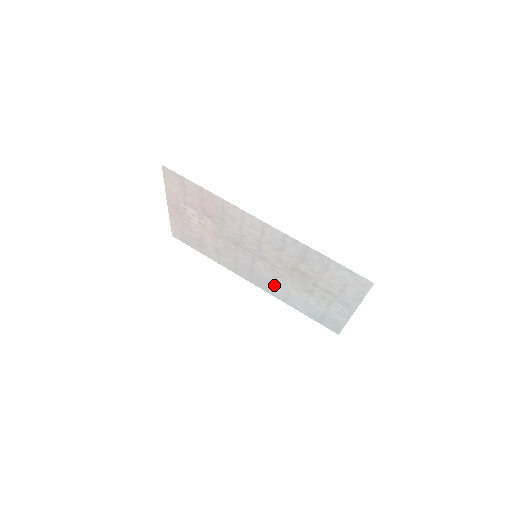
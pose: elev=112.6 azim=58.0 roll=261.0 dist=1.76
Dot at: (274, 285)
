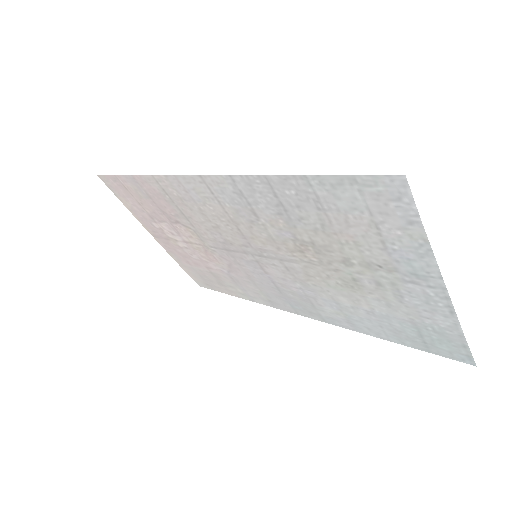
Dot at: (317, 302)
